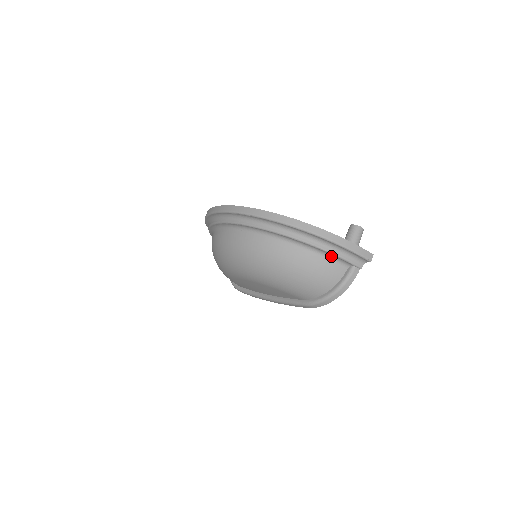
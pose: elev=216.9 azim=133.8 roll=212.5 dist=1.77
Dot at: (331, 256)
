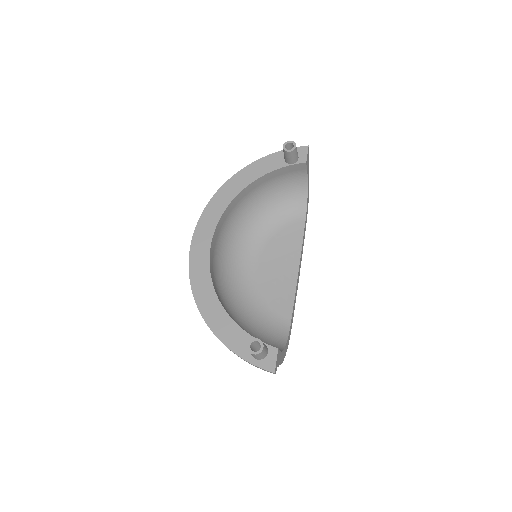
Dot at: occluded
